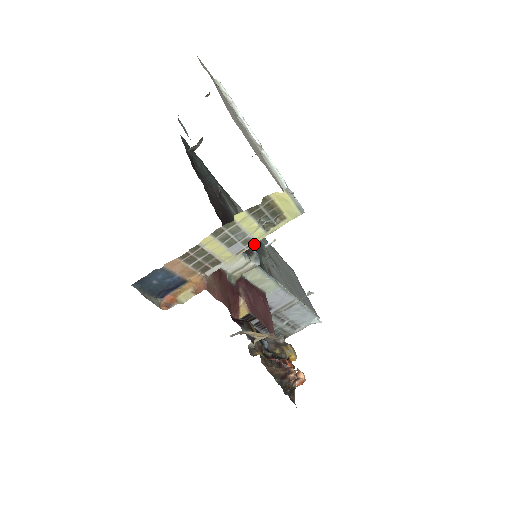
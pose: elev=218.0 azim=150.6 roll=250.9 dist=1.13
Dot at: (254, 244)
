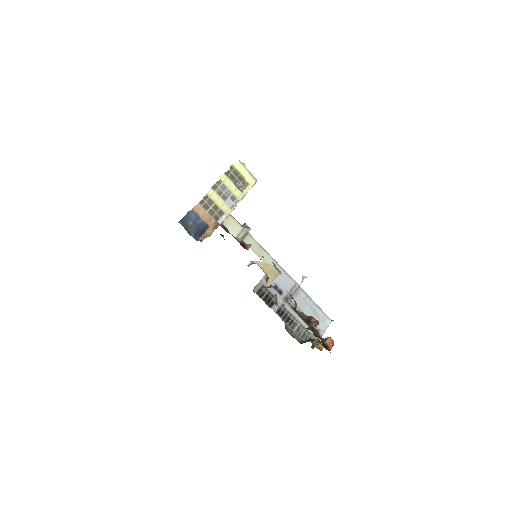
Dot at: (238, 202)
